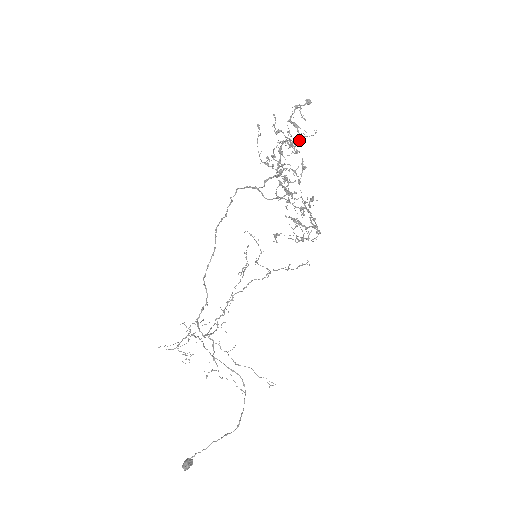
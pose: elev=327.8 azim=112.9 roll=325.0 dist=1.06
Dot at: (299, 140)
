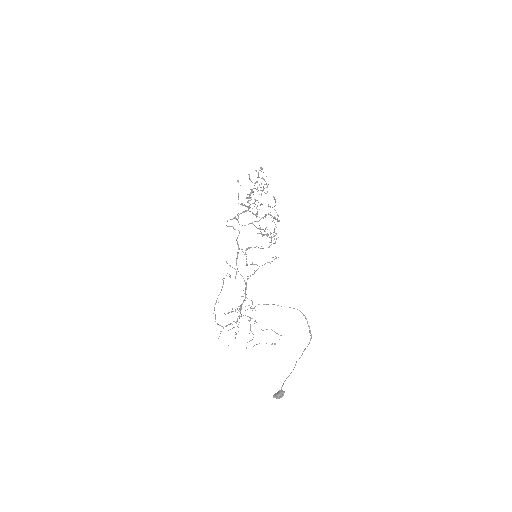
Dot at: occluded
